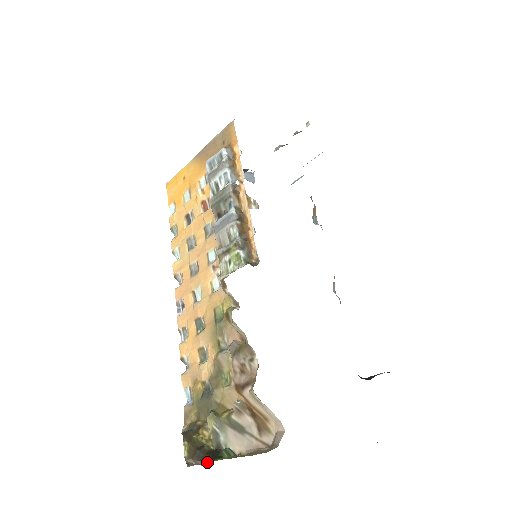
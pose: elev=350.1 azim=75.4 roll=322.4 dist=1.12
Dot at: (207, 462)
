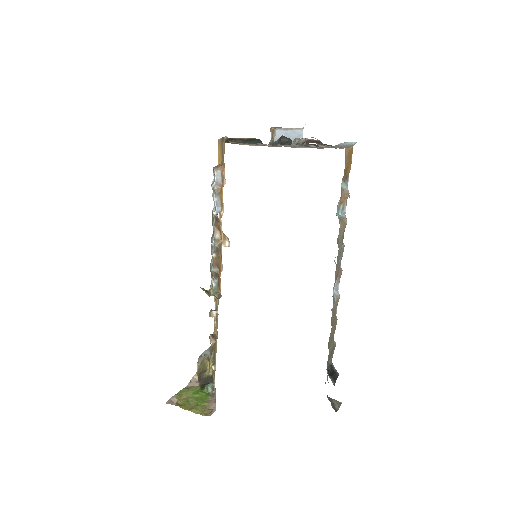
Dot at: (178, 402)
